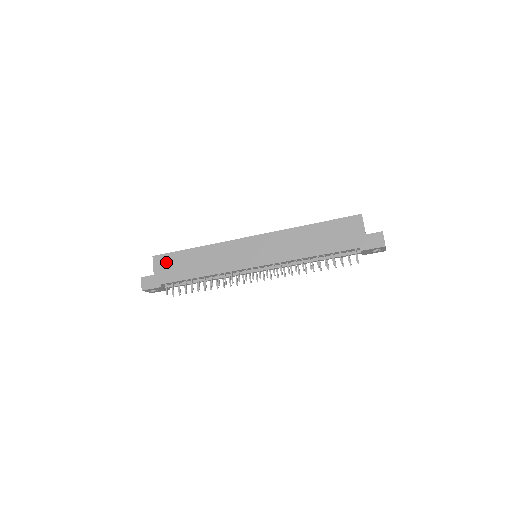
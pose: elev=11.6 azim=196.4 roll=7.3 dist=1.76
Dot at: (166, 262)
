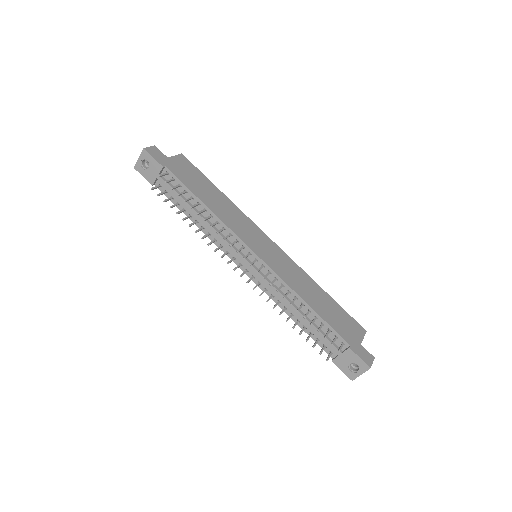
Dot at: (188, 167)
